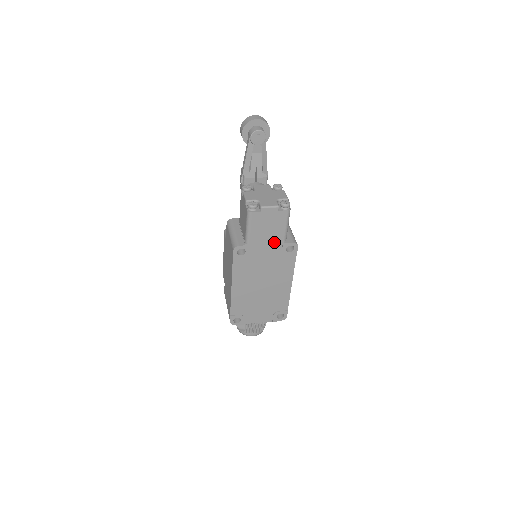
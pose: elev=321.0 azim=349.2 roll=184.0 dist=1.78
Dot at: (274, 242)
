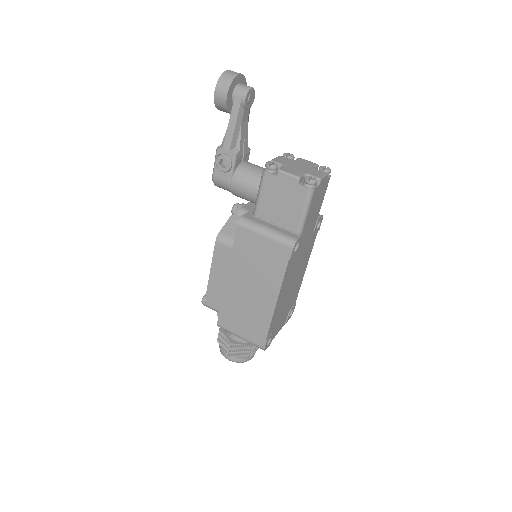
Dot at: (313, 222)
